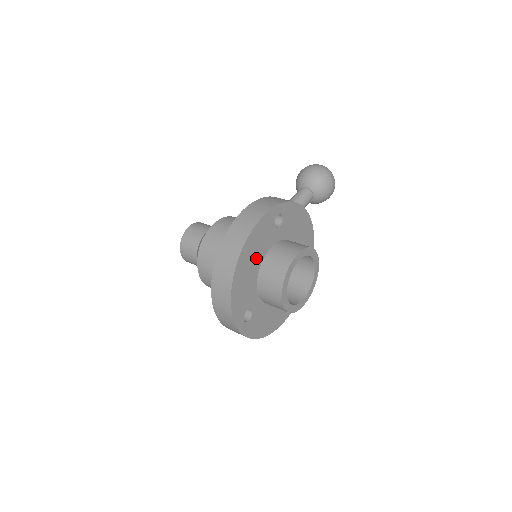
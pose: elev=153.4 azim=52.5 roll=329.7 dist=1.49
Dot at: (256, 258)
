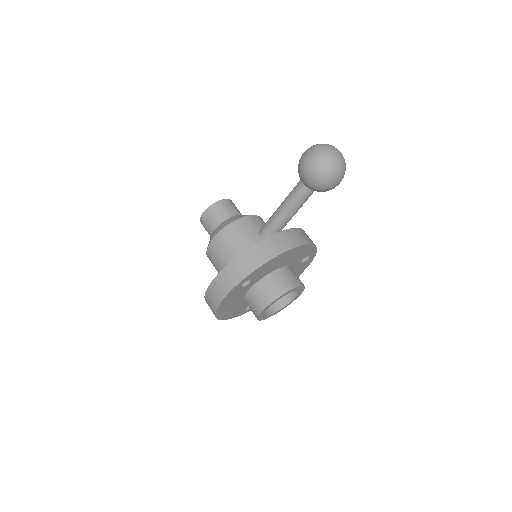
Dot at: (235, 302)
